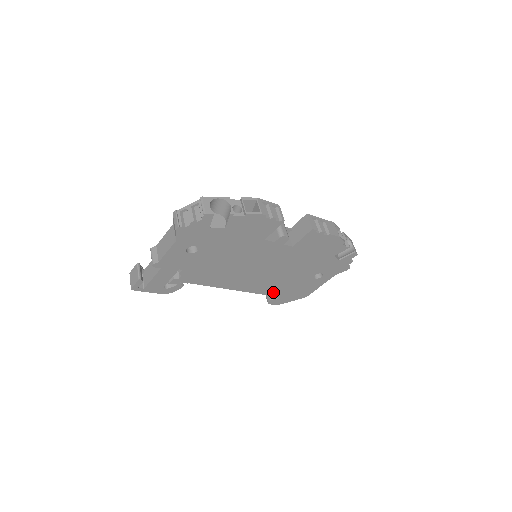
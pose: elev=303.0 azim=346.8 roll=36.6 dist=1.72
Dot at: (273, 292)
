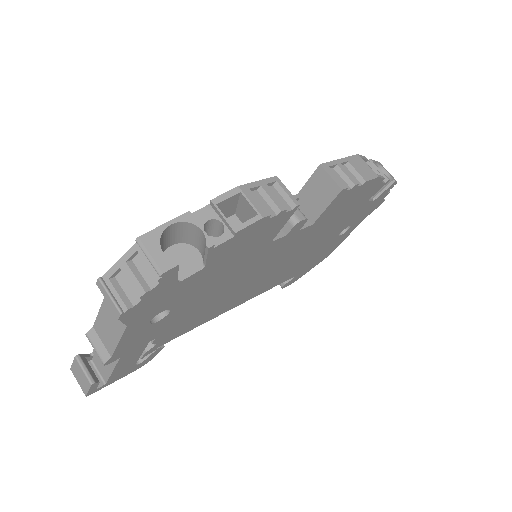
Dot at: (288, 277)
